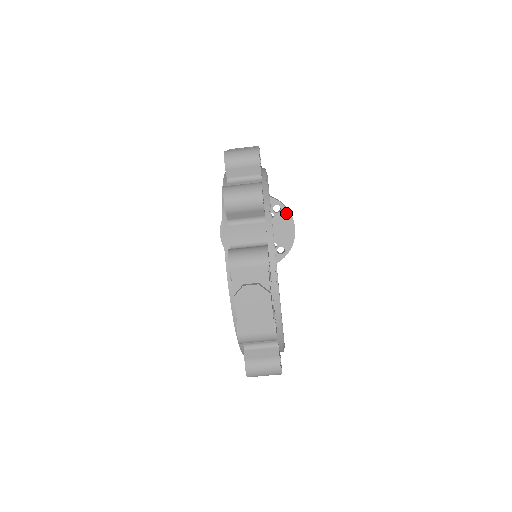
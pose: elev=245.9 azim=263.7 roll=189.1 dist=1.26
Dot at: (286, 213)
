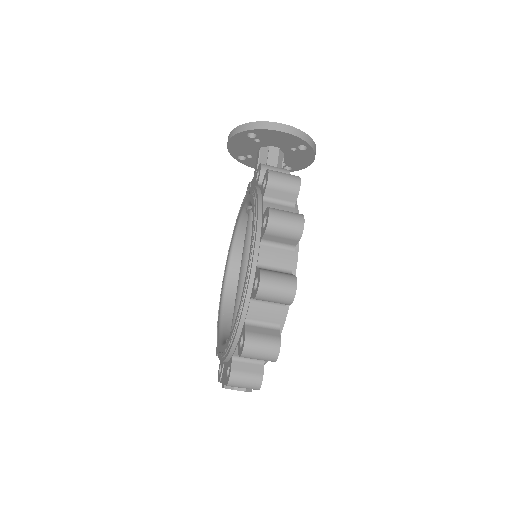
Dot at: (311, 152)
